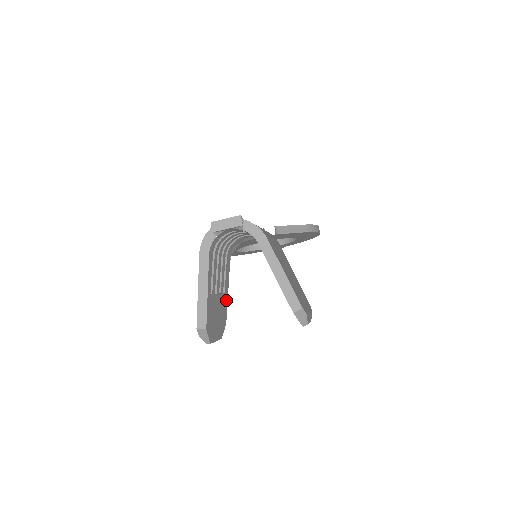
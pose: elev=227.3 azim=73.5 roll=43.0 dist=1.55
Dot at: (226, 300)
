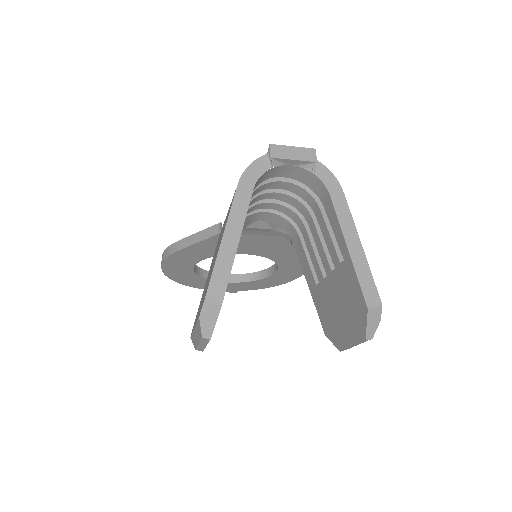
Dot at: occluded
